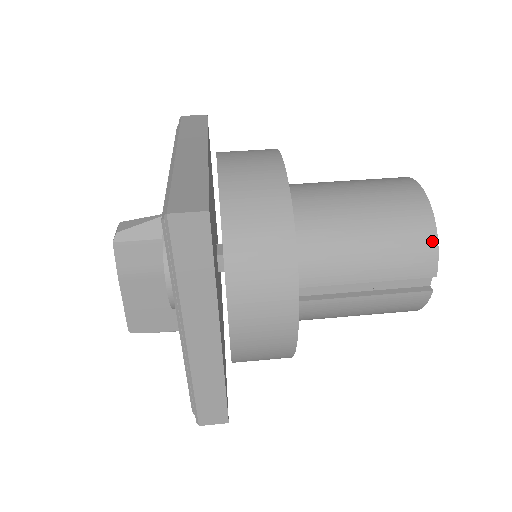
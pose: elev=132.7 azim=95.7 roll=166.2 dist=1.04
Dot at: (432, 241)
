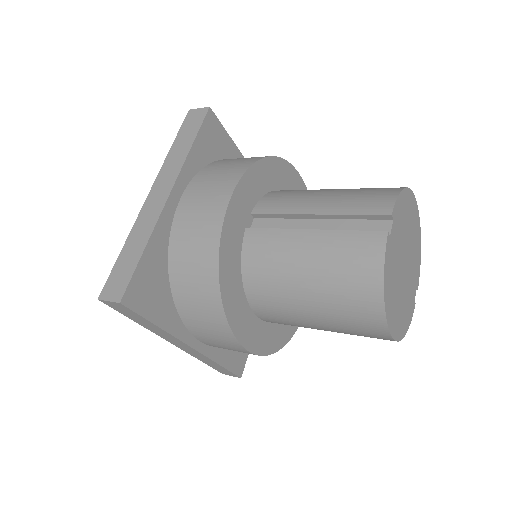
Dot at: (394, 192)
